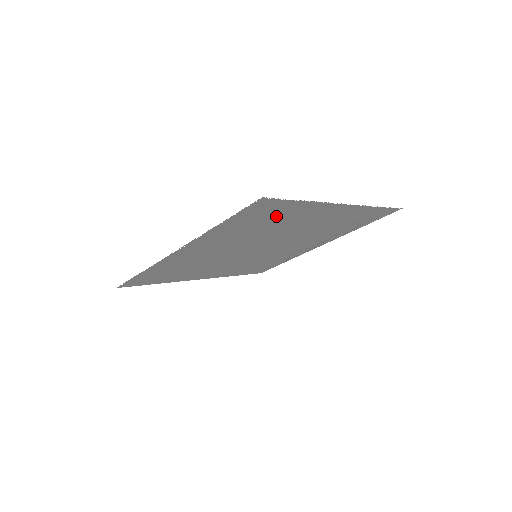
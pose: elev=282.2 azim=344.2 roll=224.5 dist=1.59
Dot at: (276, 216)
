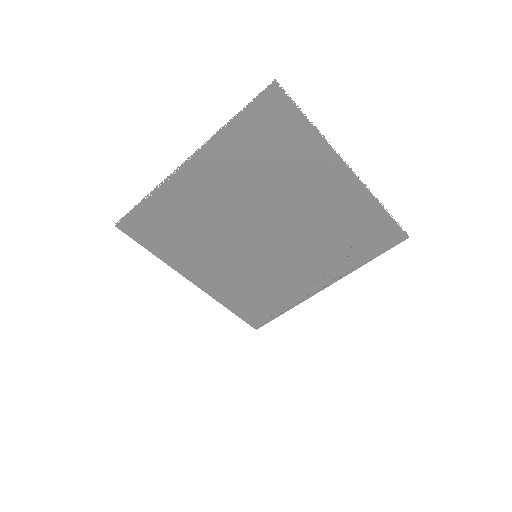
Dot at: (284, 144)
